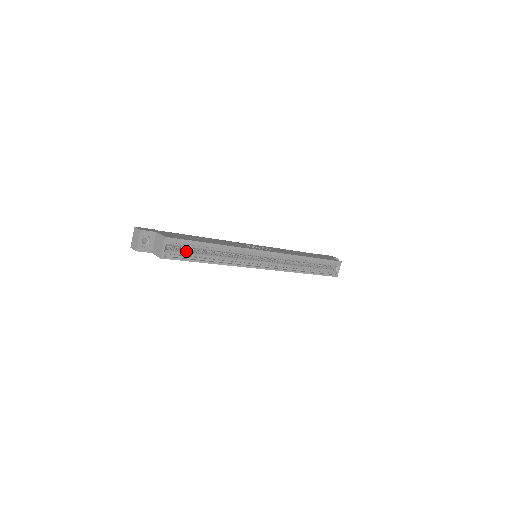
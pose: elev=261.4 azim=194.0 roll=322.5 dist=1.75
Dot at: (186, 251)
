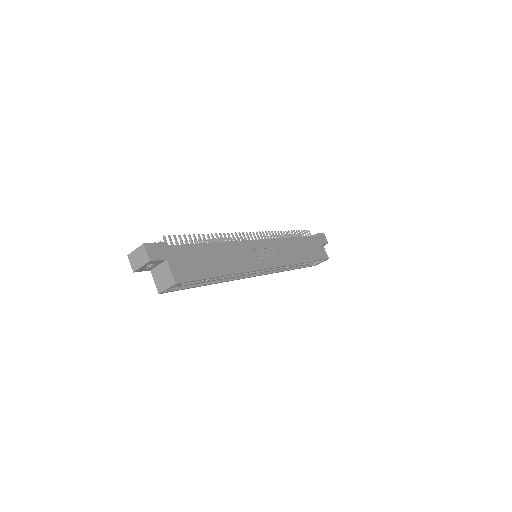
Dot at: occluded
